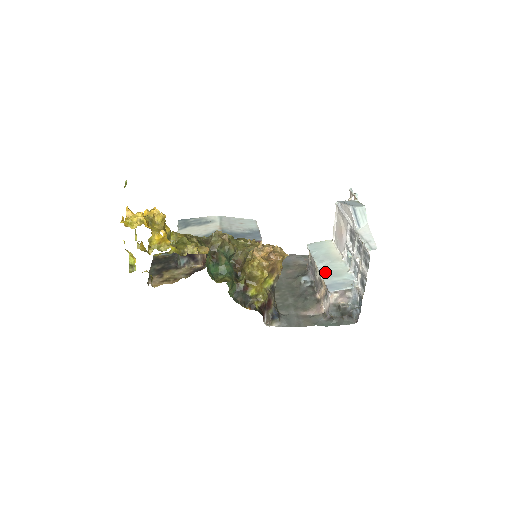
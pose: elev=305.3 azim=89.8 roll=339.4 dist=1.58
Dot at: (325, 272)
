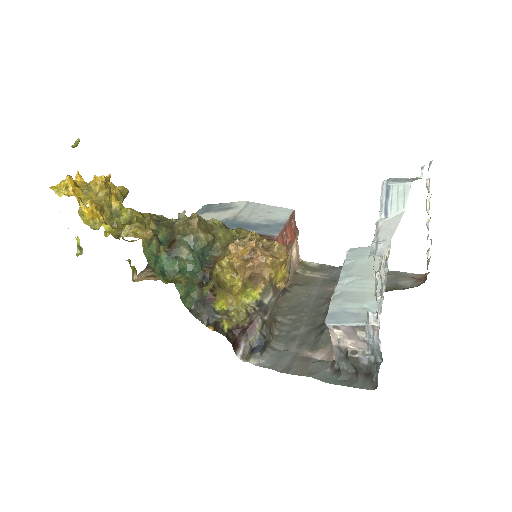
Dot at: (341, 292)
